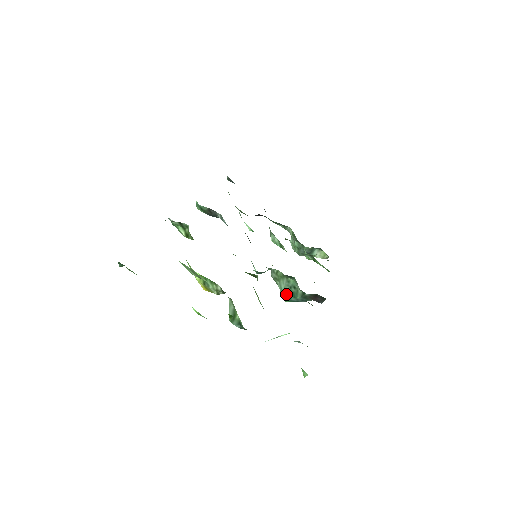
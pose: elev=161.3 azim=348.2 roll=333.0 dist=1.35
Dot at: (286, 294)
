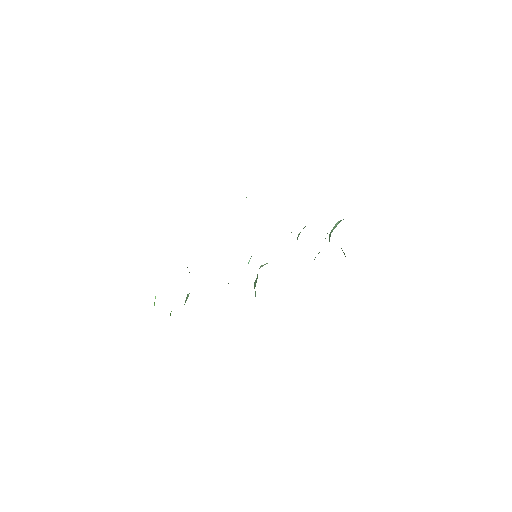
Dot at: (254, 287)
